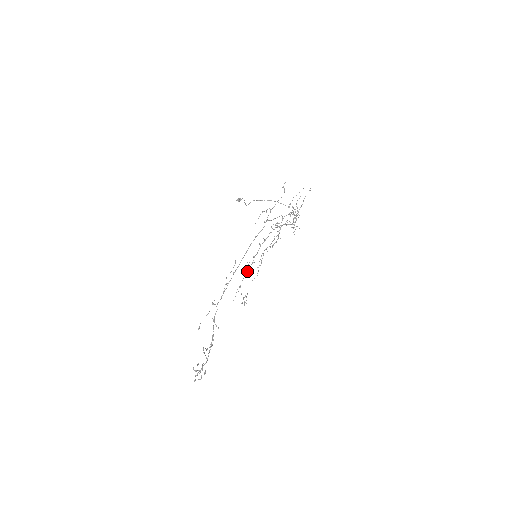
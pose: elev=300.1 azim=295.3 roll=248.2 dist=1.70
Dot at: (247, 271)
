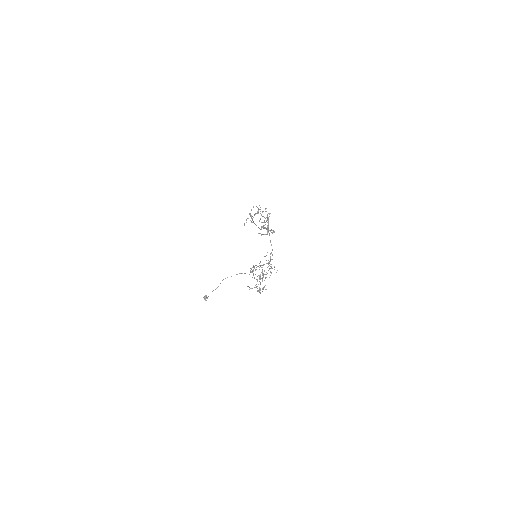
Dot at: occluded
